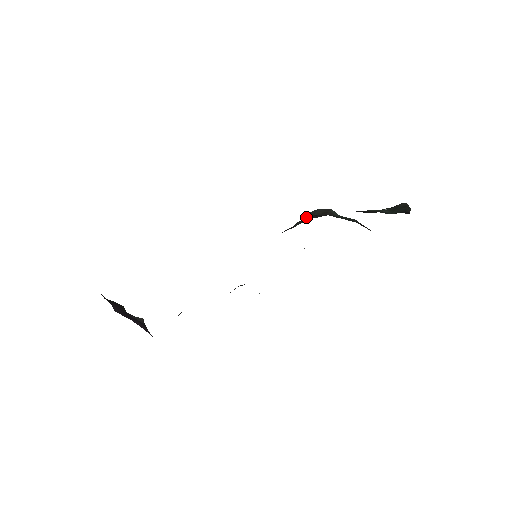
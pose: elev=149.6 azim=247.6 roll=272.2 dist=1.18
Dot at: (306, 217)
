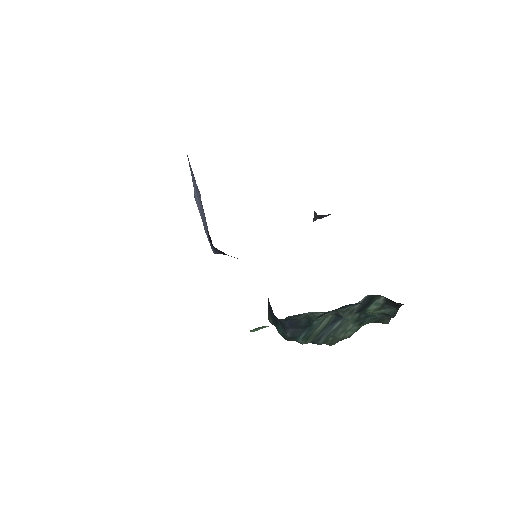
Dot at: occluded
